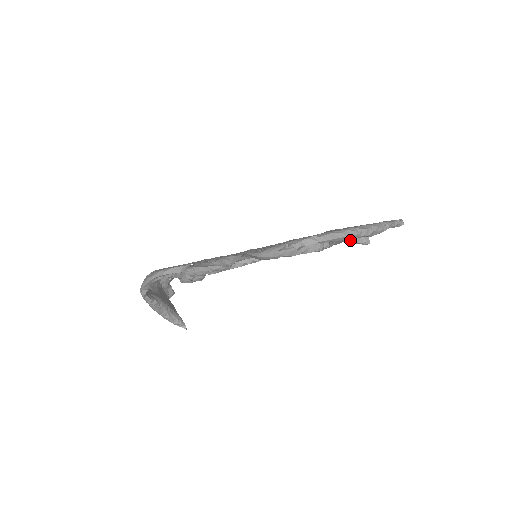
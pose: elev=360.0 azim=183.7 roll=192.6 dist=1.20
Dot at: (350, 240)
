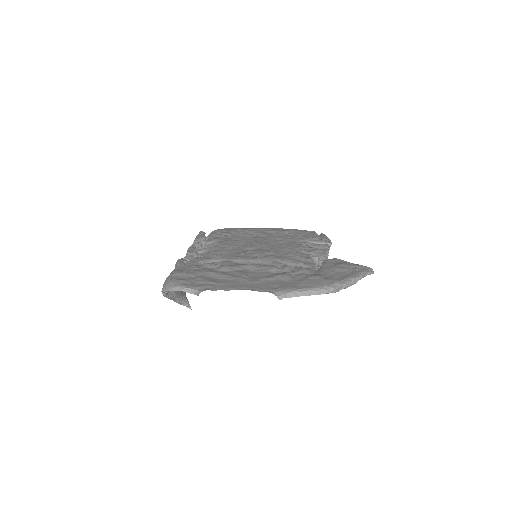
Dot at: occluded
